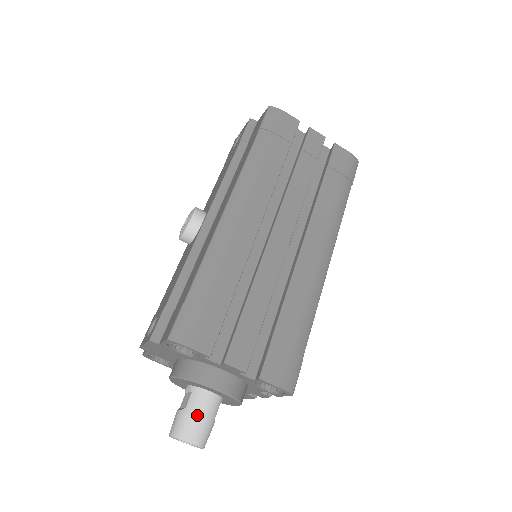
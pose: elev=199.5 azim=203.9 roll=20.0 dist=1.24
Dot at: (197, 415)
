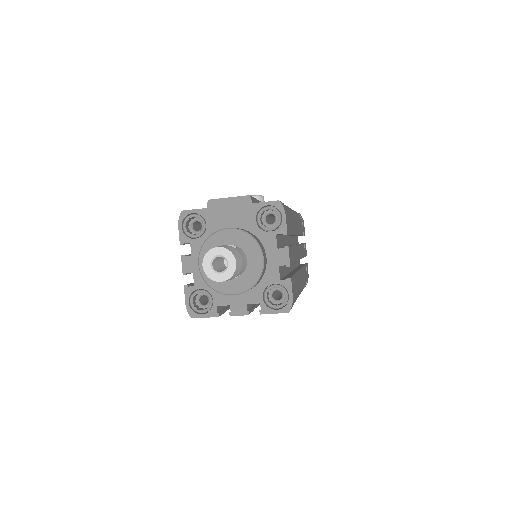
Dot at: (242, 257)
